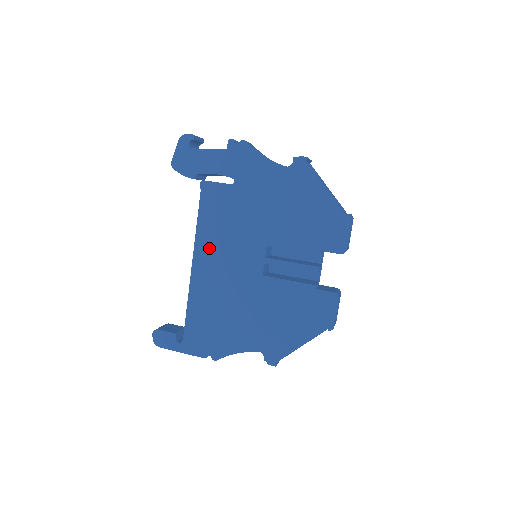
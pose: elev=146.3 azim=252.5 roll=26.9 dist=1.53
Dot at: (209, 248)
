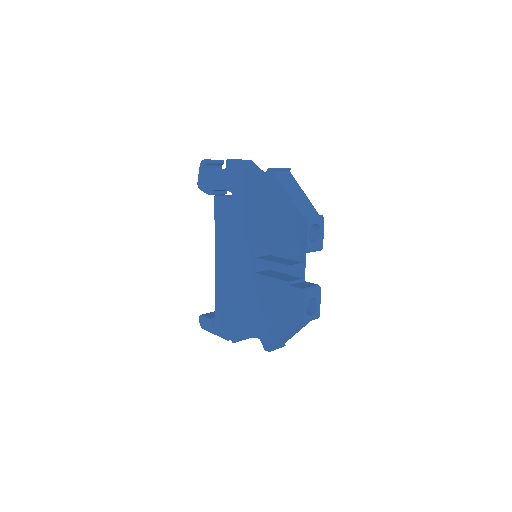
Dot at: (223, 250)
